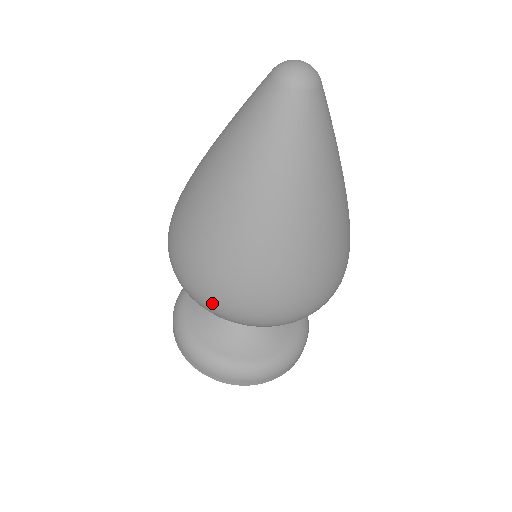
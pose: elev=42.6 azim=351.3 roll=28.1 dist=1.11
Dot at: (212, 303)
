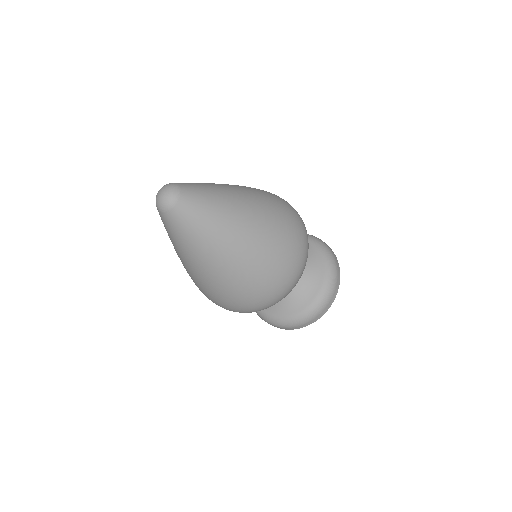
Dot at: occluded
